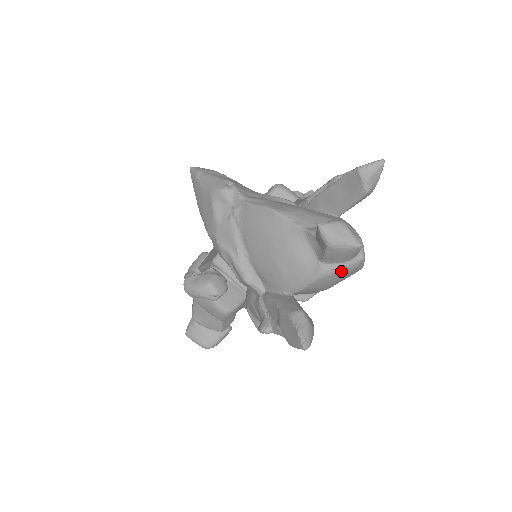
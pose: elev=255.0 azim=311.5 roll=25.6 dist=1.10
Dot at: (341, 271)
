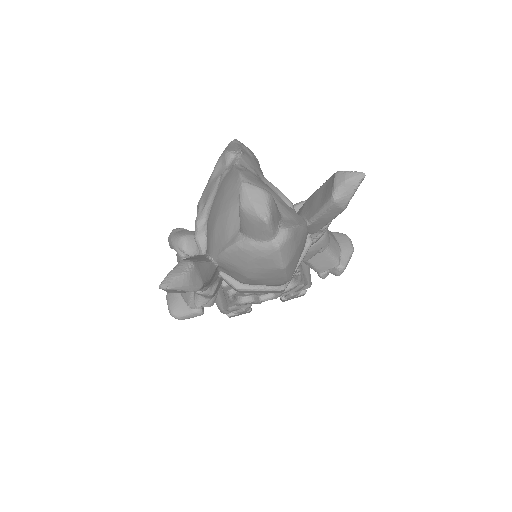
Dot at: (252, 250)
